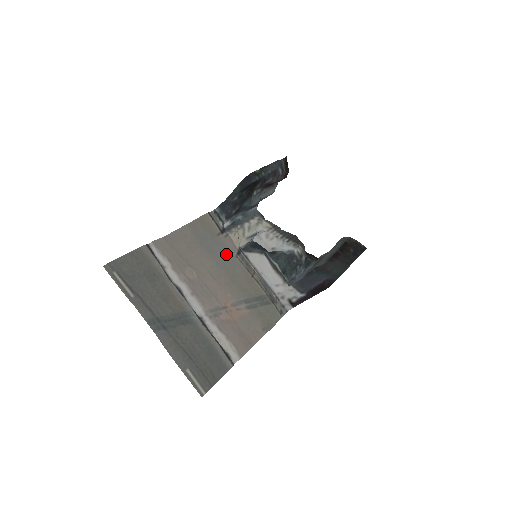
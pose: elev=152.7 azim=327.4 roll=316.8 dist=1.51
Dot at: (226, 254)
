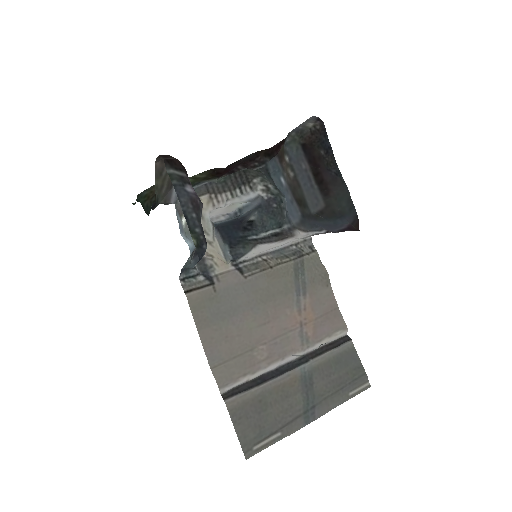
Dot at: (241, 291)
